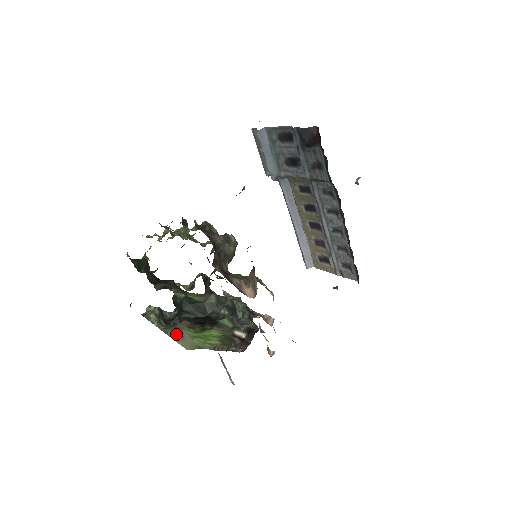
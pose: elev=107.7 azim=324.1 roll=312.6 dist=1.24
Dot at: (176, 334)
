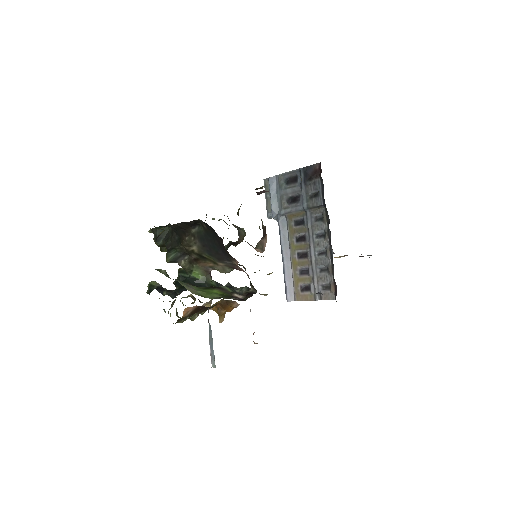
Dot at: (183, 283)
